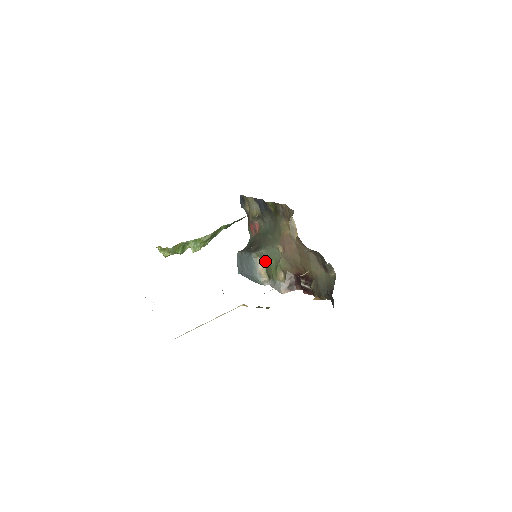
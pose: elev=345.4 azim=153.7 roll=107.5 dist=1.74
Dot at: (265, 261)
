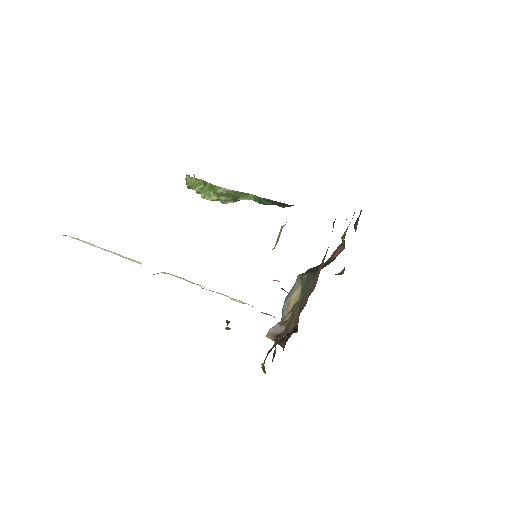
Dot at: occluded
